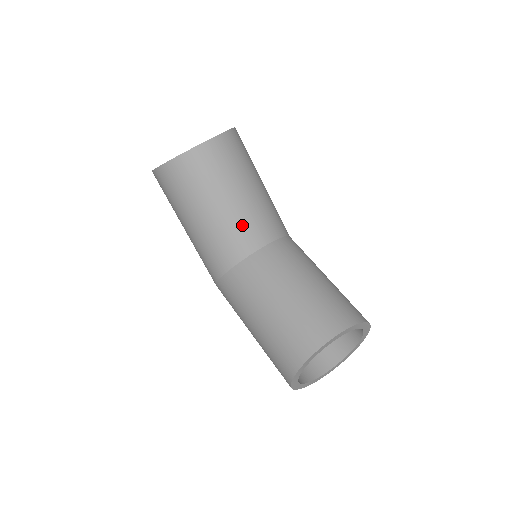
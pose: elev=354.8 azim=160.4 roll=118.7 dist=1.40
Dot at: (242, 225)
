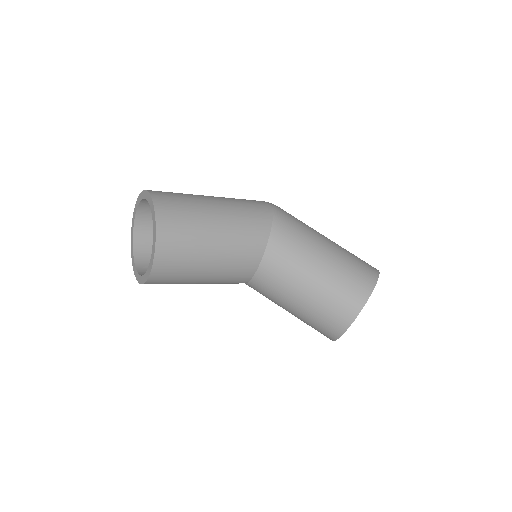
Dot at: (229, 276)
